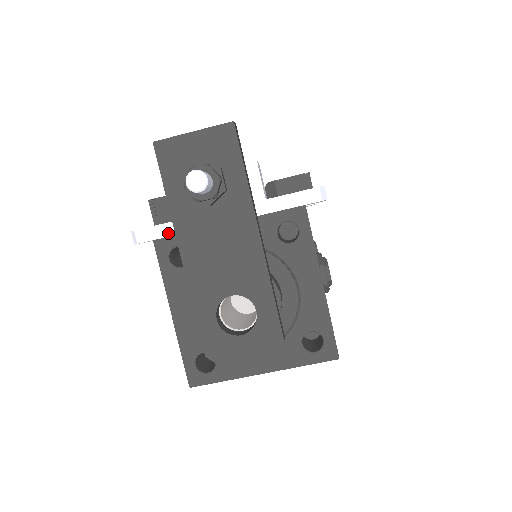
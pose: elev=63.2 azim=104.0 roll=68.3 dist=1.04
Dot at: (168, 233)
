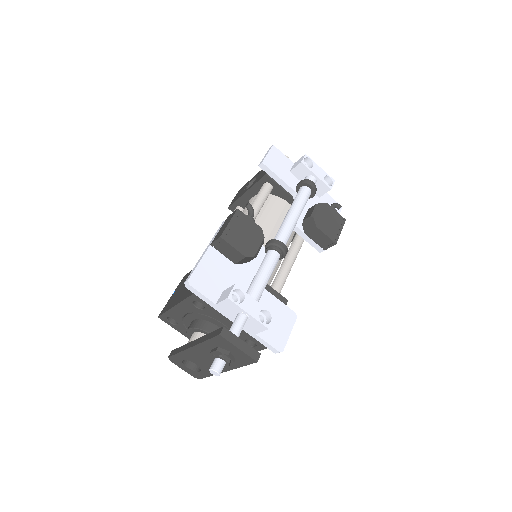
Dot at: (203, 299)
